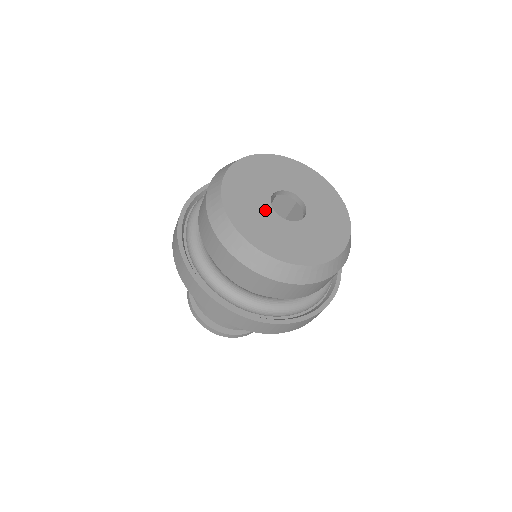
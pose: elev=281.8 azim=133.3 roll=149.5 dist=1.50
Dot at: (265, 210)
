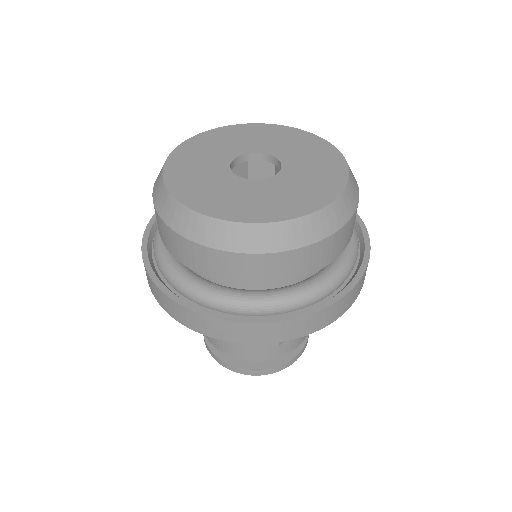
Dot at: (220, 174)
